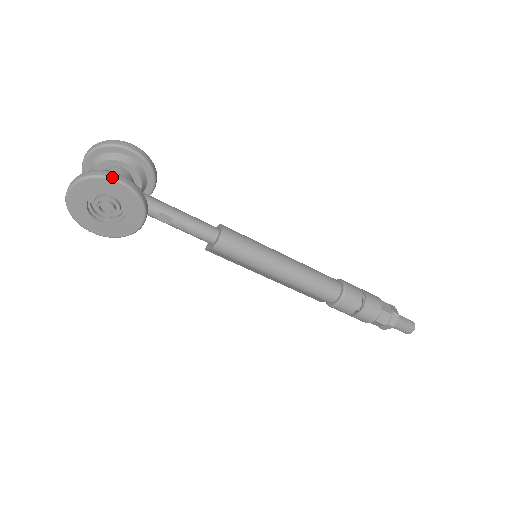
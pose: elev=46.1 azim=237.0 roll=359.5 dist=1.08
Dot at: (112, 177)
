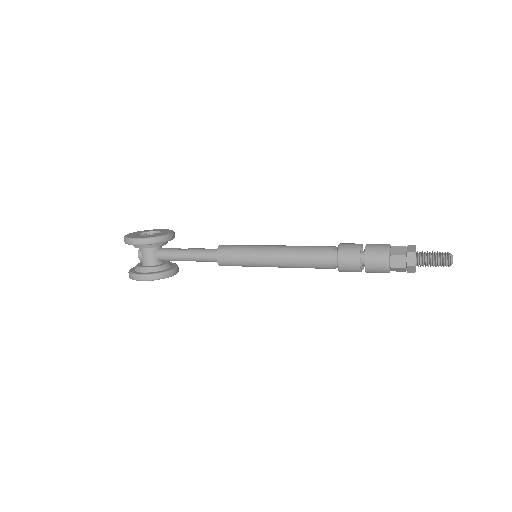
Dot at: (136, 280)
